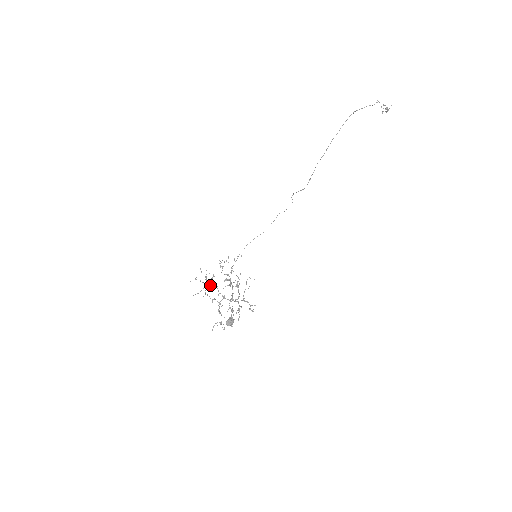
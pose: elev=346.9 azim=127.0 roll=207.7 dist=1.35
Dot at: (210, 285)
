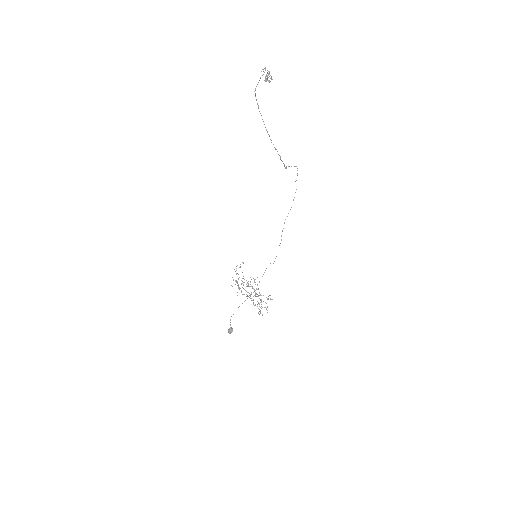
Dot at: (239, 288)
